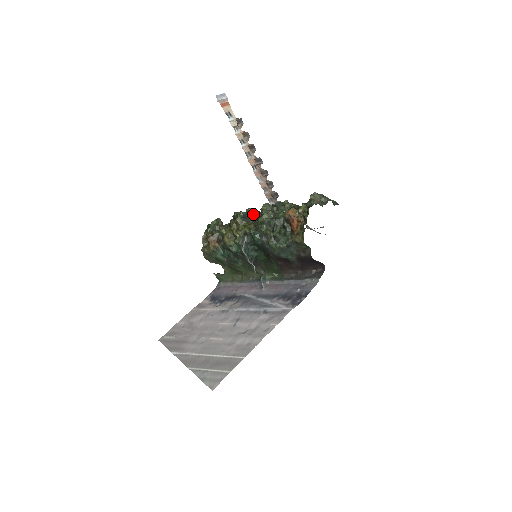
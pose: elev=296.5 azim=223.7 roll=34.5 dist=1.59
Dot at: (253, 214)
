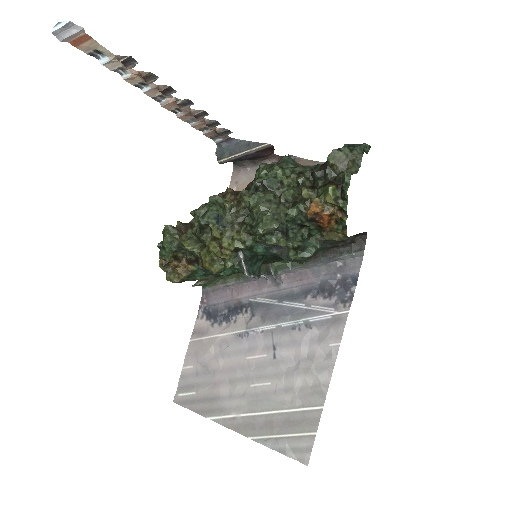
Dot at: (228, 207)
